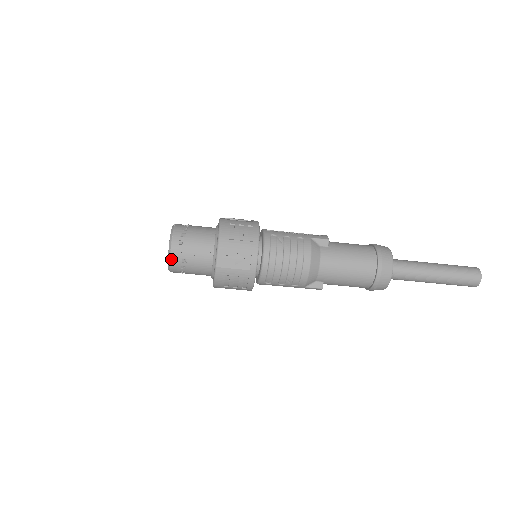
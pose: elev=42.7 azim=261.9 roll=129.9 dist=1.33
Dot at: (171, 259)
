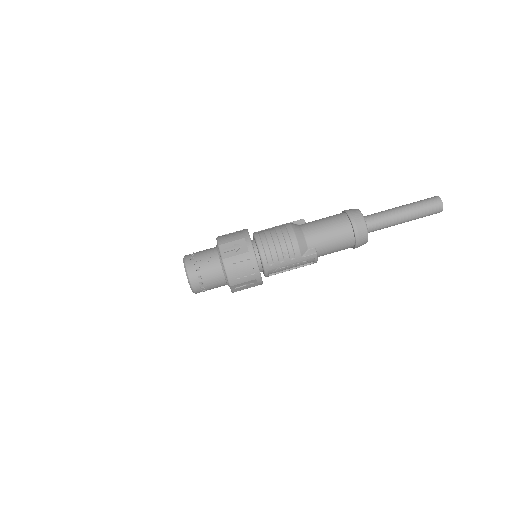
Dot at: (188, 272)
